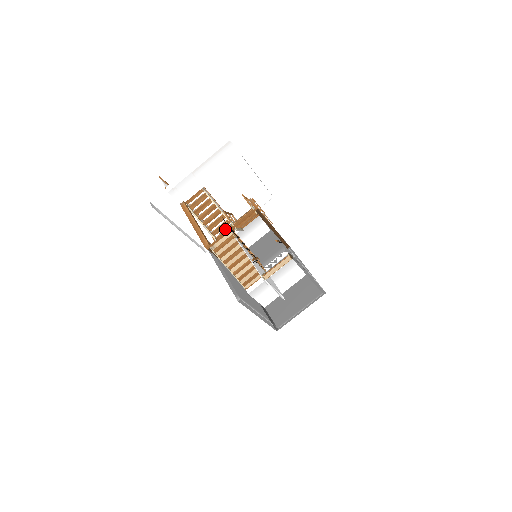
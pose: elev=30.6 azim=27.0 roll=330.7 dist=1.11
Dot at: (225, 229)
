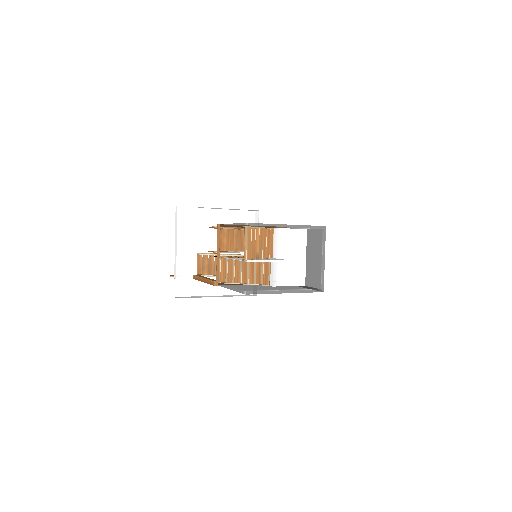
Dot at: occluded
